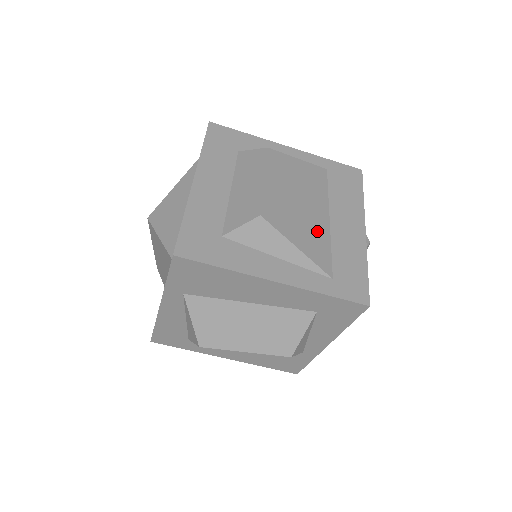
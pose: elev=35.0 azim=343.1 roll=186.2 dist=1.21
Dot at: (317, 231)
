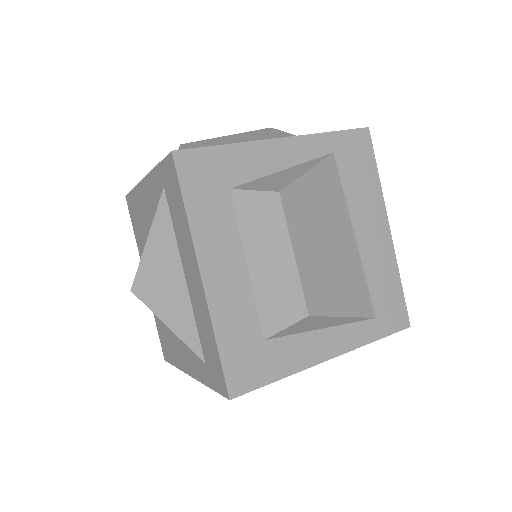
Dot at: (351, 270)
